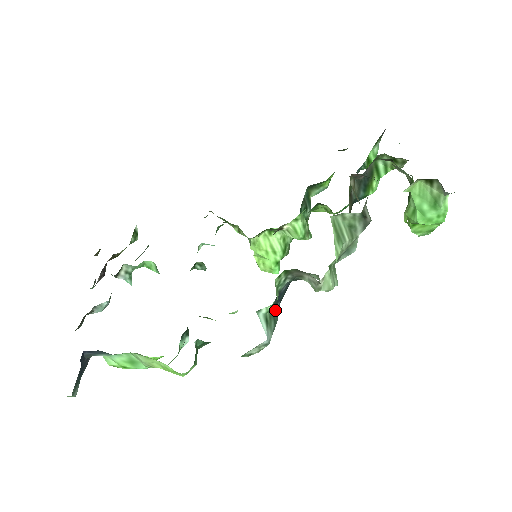
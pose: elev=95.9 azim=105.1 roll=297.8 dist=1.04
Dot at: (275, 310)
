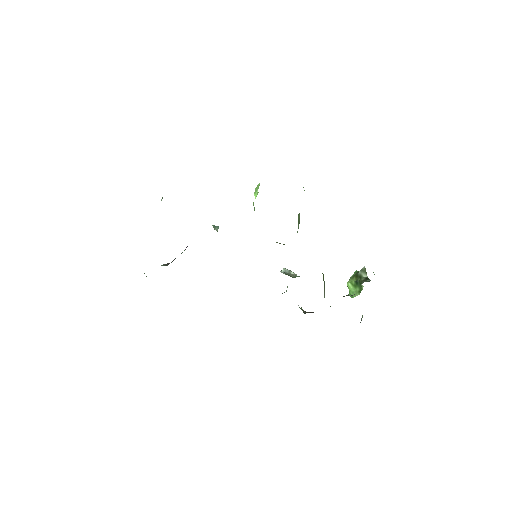
Dot at: occluded
